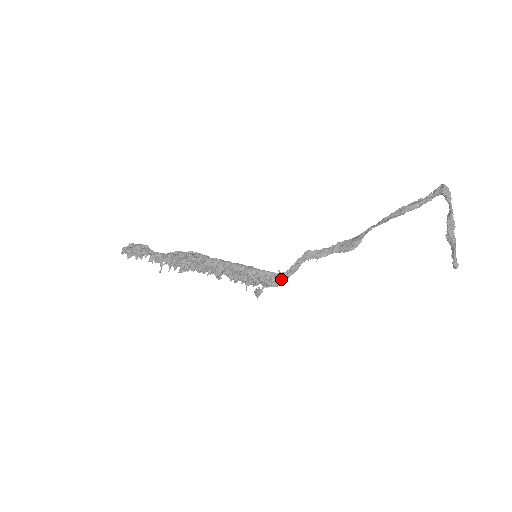
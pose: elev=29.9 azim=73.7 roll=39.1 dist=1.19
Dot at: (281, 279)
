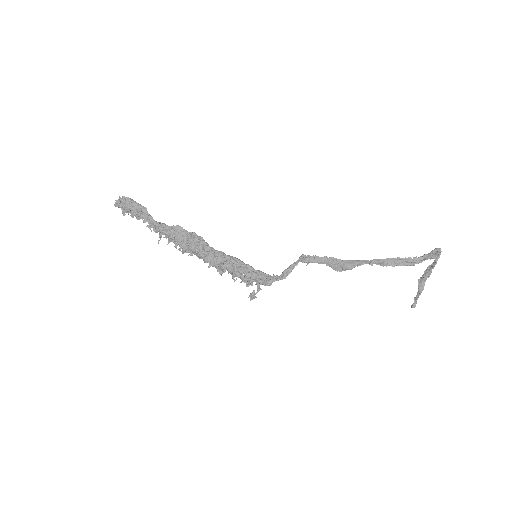
Dot at: (274, 281)
